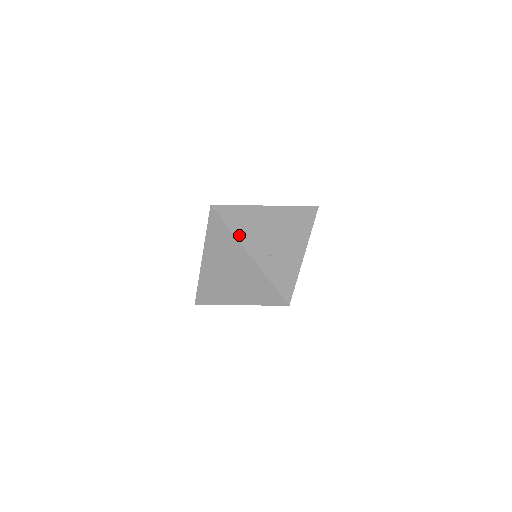
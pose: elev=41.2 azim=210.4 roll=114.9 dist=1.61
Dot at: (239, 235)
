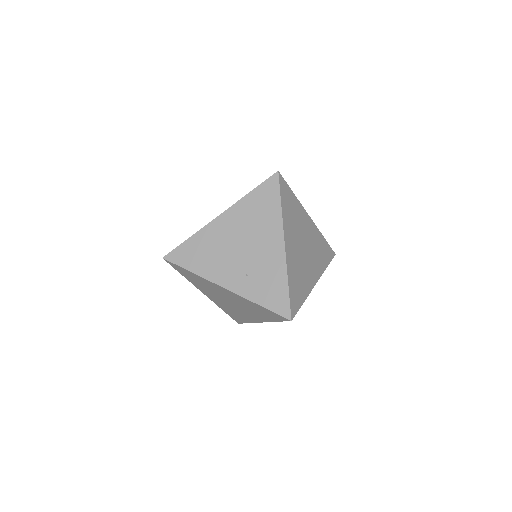
Dot at: (204, 272)
